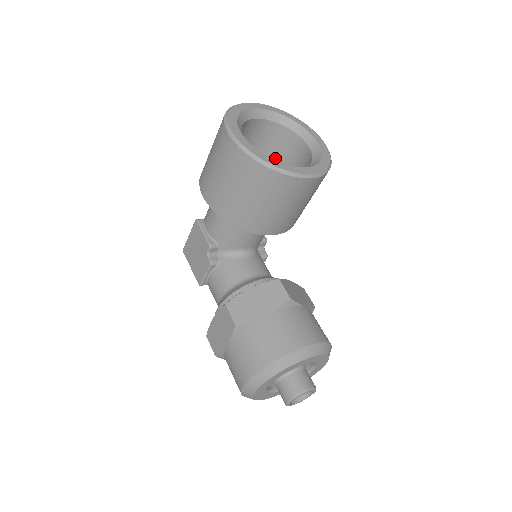
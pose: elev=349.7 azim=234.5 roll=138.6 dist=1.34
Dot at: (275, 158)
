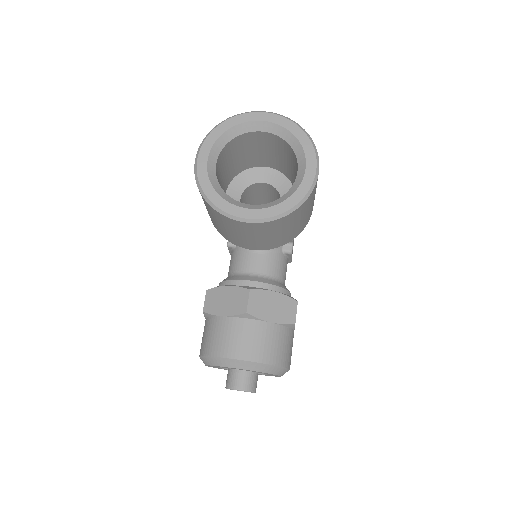
Dot at: (291, 168)
